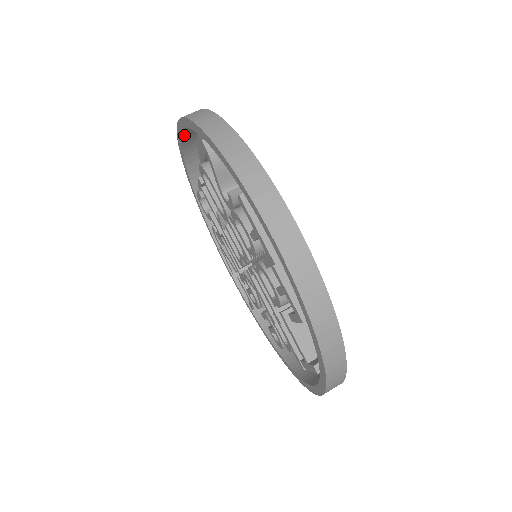
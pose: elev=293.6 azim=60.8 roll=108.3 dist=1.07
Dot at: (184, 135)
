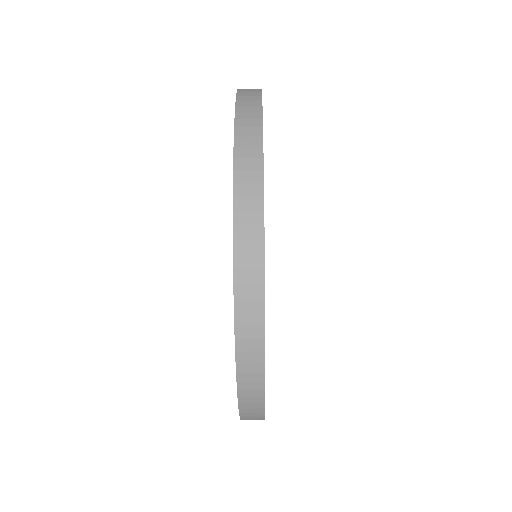
Dot at: occluded
